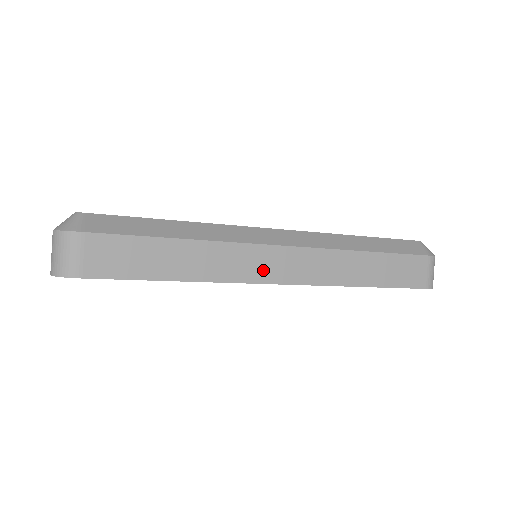
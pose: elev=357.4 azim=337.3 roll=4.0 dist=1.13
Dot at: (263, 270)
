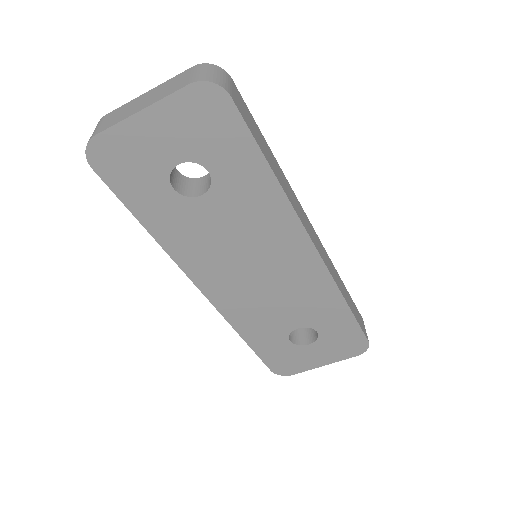
Dot at: (307, 227)
